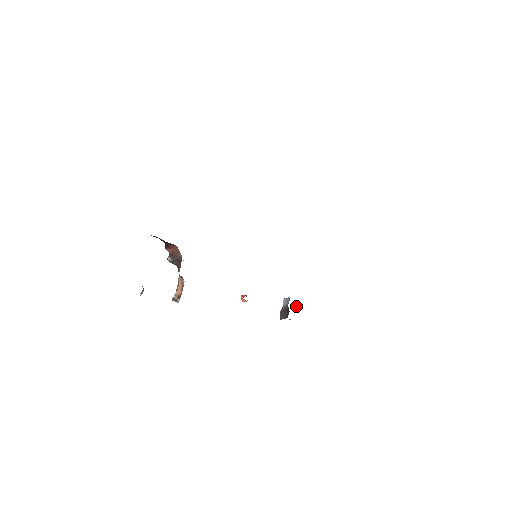
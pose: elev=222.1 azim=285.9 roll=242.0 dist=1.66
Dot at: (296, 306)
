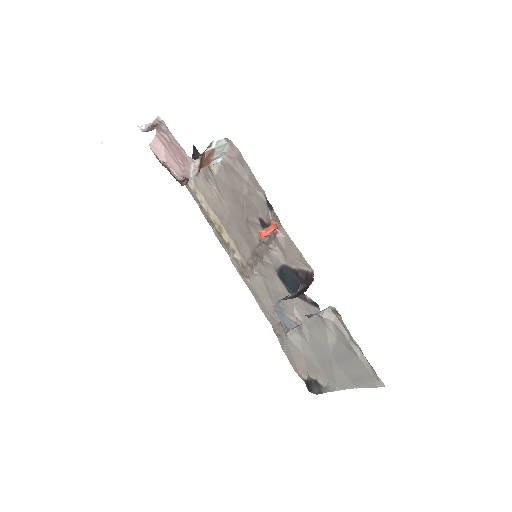
Dot at: occluded
